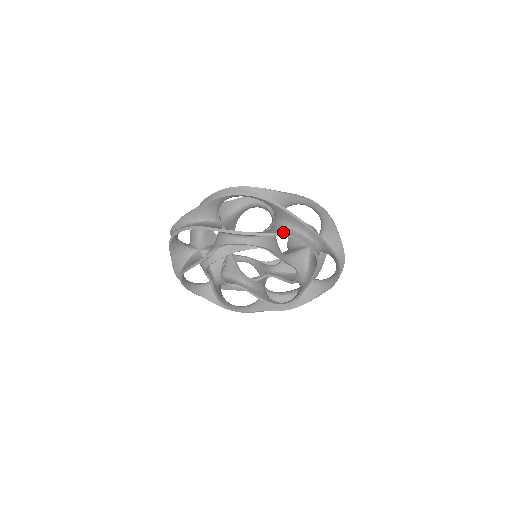
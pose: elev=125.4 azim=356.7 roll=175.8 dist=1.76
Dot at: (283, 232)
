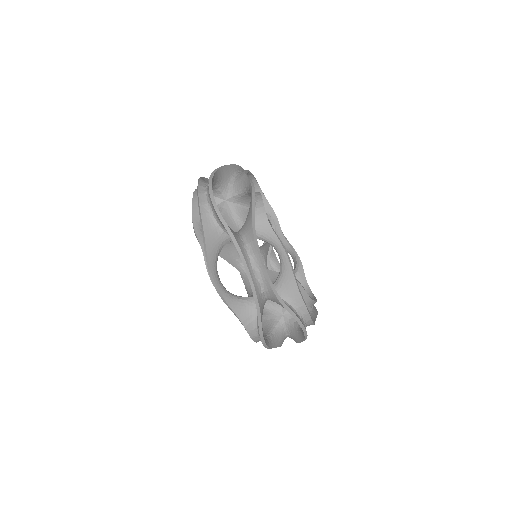
Dot at: (243, 320)
